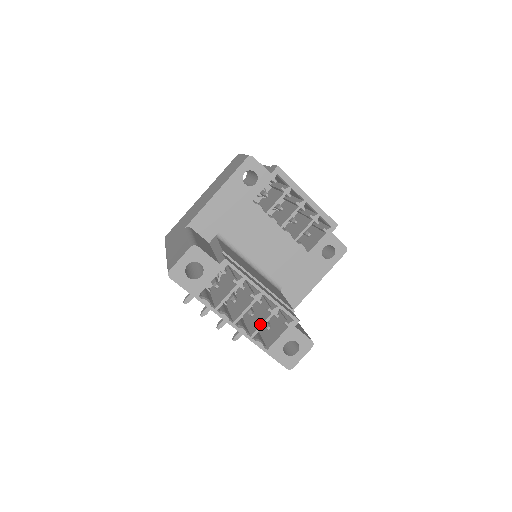
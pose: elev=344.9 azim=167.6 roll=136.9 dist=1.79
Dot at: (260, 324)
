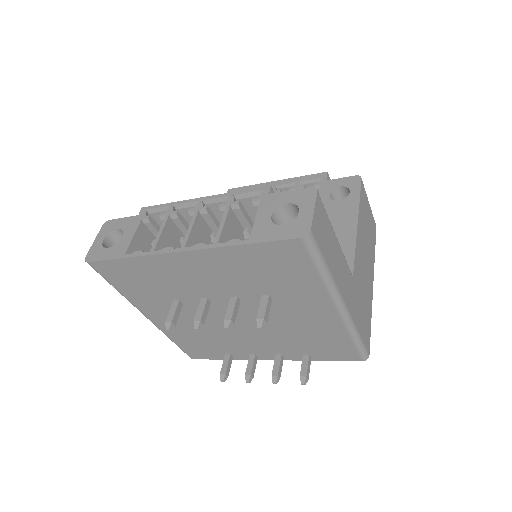
Dot at: (221, 226)
